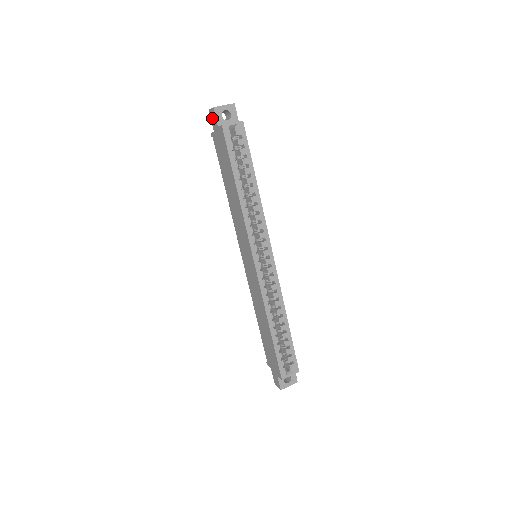
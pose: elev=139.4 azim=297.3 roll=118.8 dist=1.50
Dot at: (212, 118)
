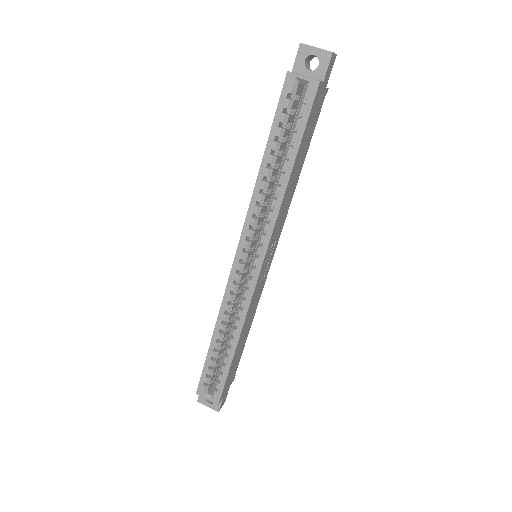
Dot at: occluded
